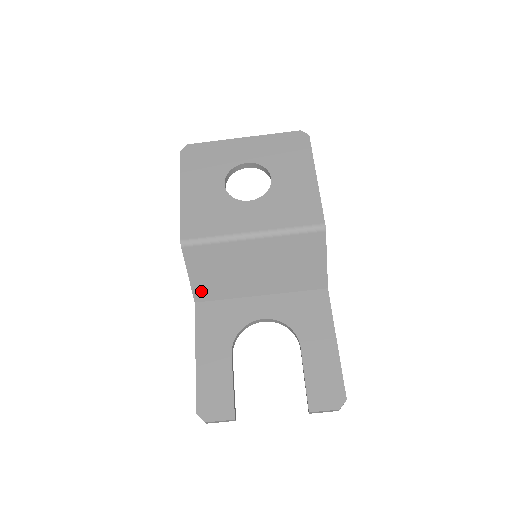
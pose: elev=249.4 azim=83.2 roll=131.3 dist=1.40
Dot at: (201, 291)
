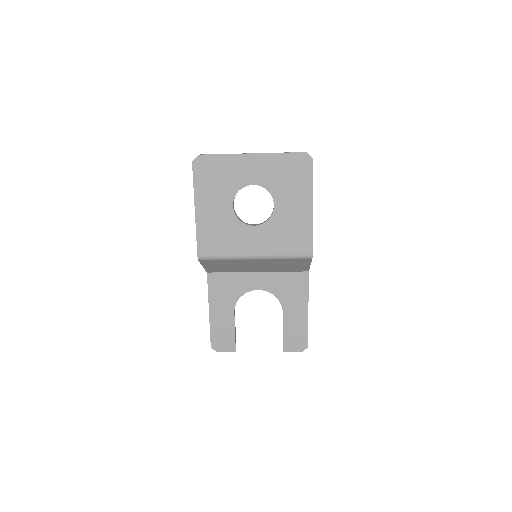
Dot at: (212, 270)
